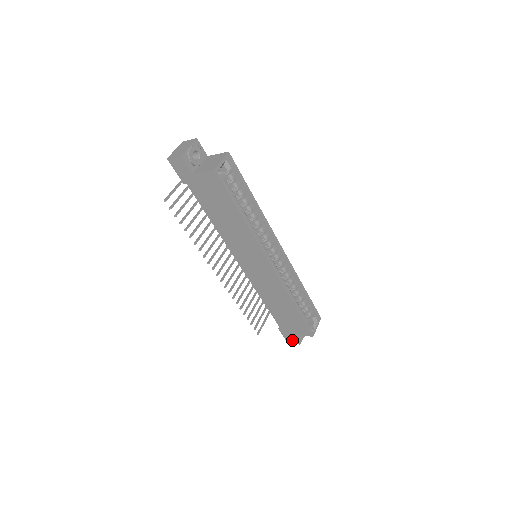
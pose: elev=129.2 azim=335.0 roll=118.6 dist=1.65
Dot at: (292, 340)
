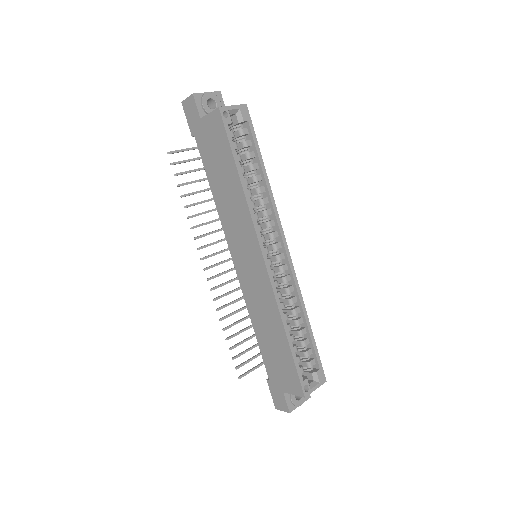
Dot at: (281, 403)
